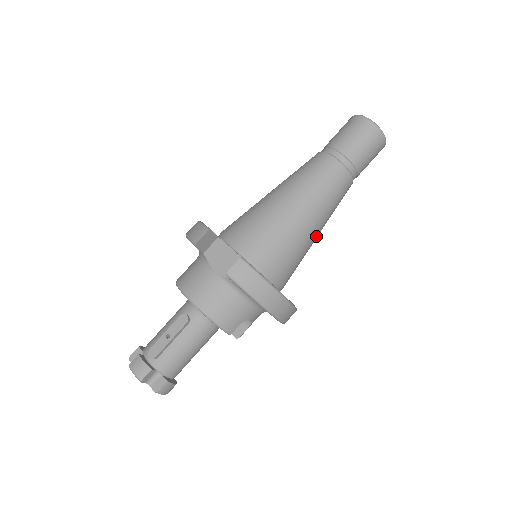
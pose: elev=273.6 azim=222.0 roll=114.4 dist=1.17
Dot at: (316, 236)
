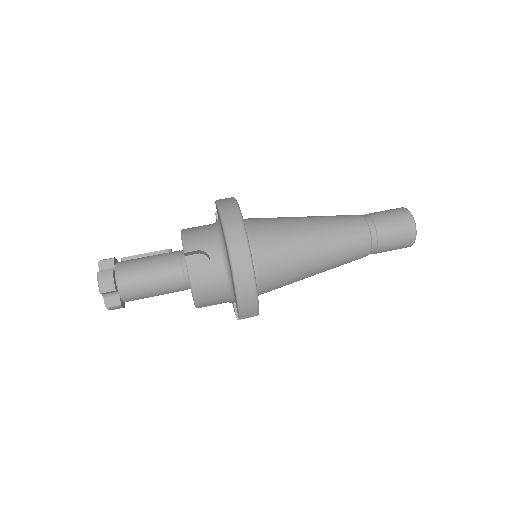
Dot at: (312, 245)
